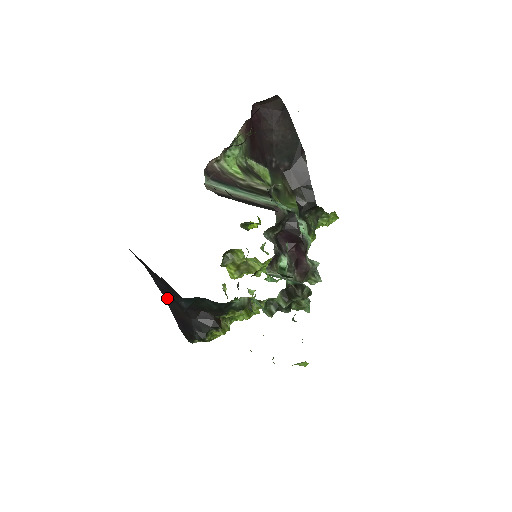
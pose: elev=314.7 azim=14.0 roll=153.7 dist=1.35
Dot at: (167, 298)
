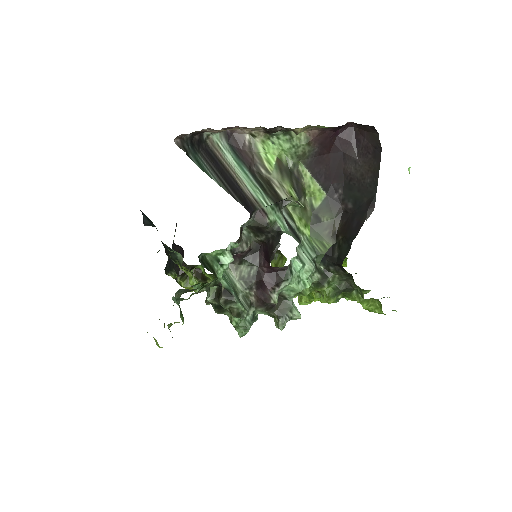
Dot at: occluded
